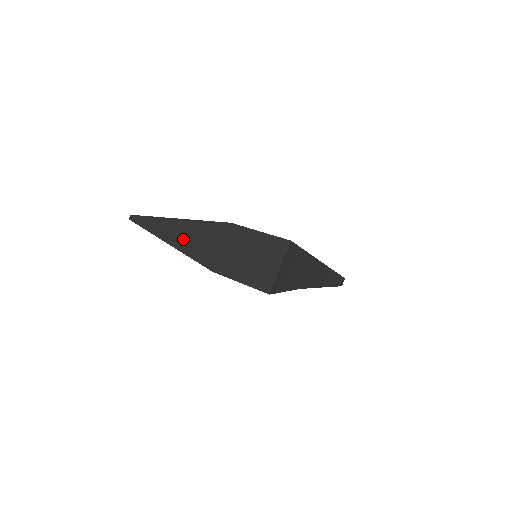
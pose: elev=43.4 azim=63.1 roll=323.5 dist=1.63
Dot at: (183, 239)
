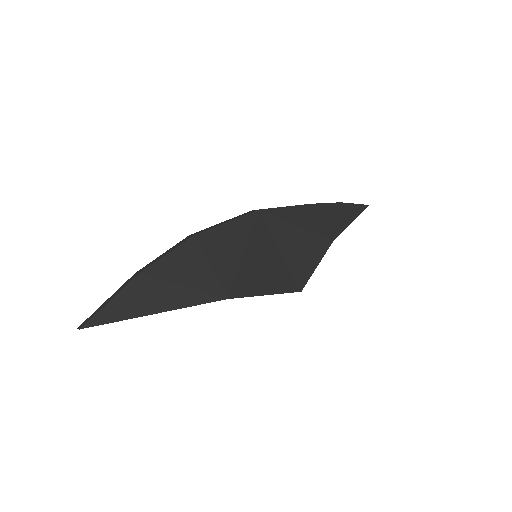
Dot at: occluded
